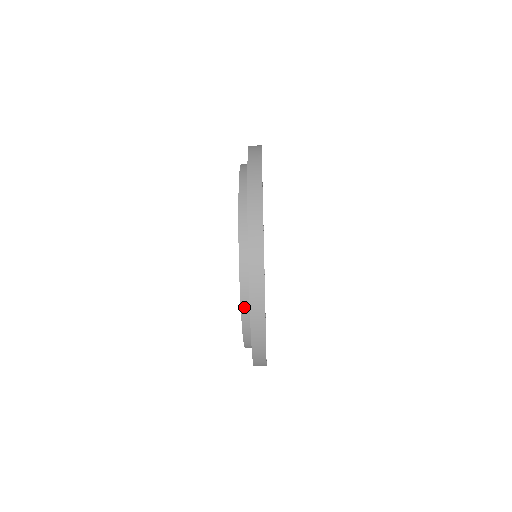
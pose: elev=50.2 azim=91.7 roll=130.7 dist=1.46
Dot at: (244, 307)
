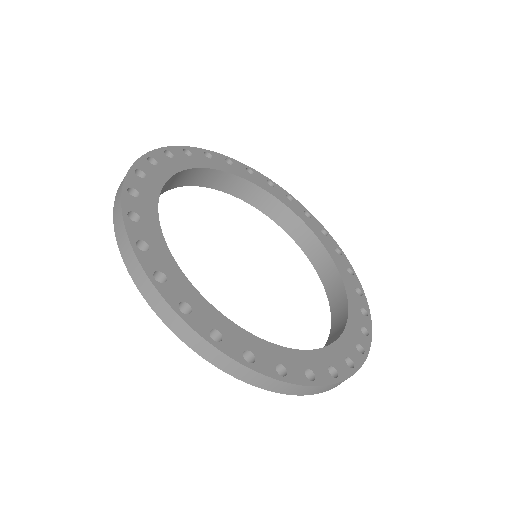
Dot at: occluded
